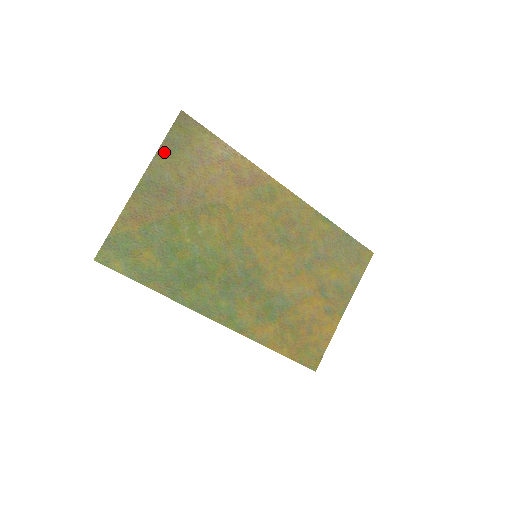
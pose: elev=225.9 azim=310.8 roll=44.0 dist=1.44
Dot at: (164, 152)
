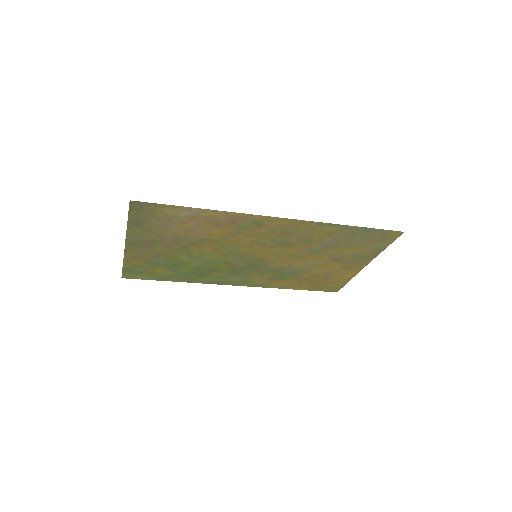
Dot at: (133, 226)
